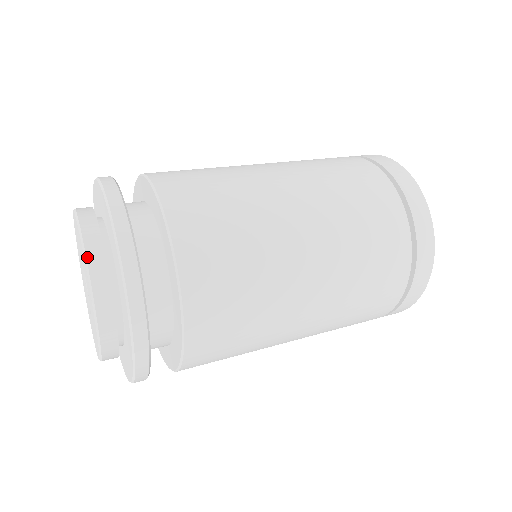
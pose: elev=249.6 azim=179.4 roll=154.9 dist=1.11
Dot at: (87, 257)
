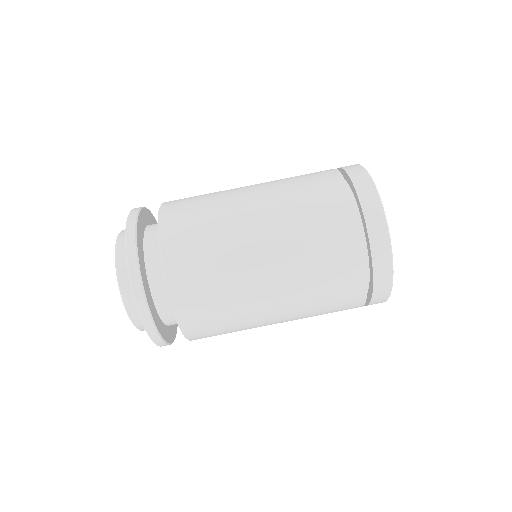
Dot at: (117, 265)
